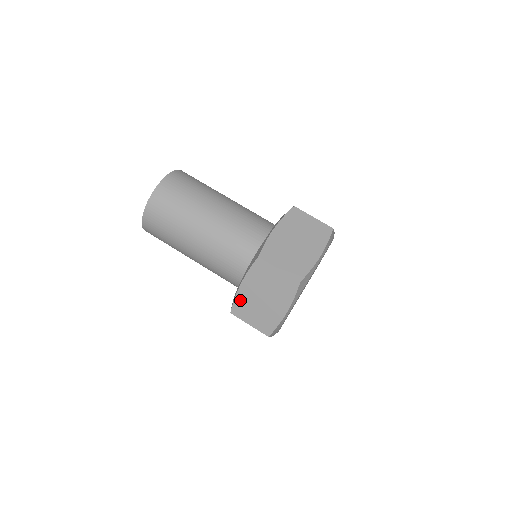
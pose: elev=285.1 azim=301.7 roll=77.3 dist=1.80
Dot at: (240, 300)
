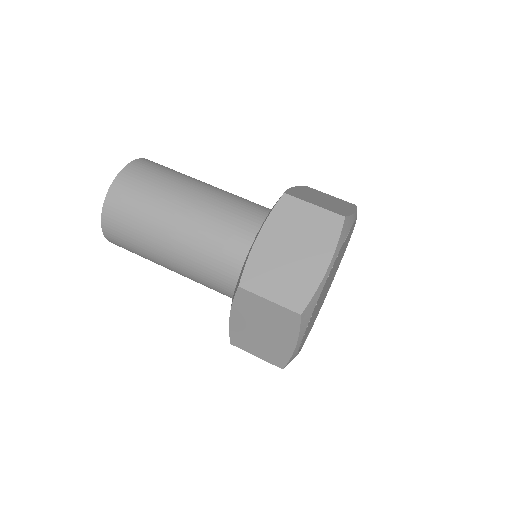
Dot at: (236, 332)
